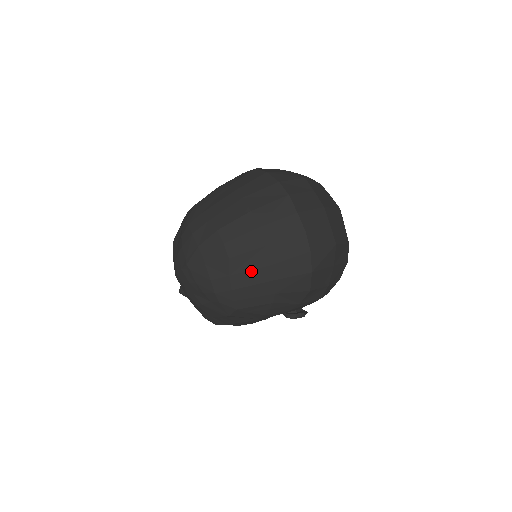
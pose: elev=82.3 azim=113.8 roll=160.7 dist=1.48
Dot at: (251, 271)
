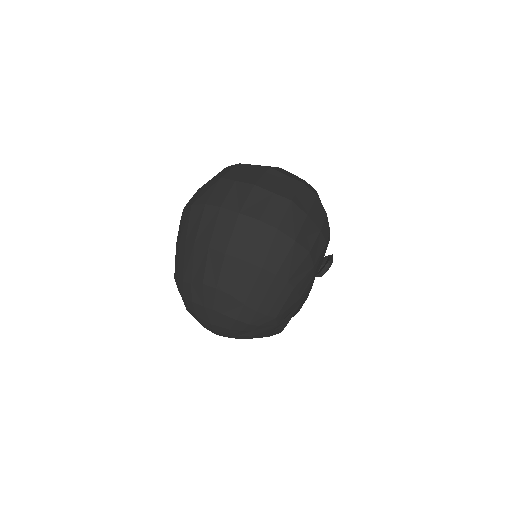
Dot at: (254, 286)
